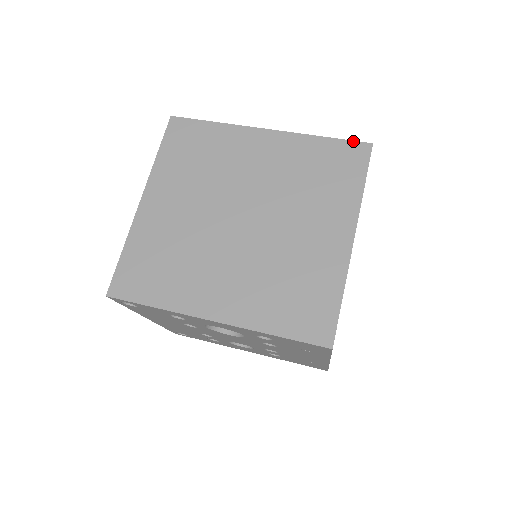
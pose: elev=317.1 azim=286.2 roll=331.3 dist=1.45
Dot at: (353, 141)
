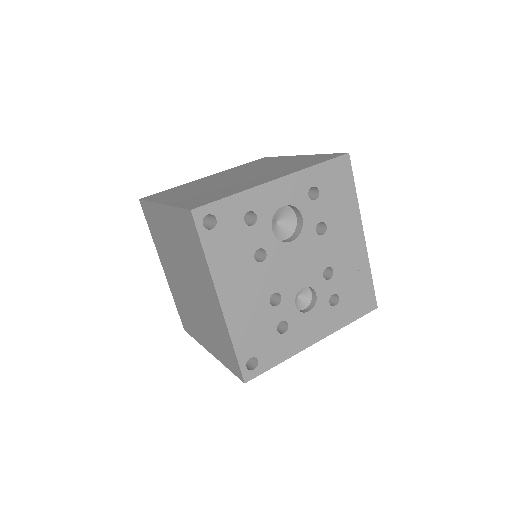
Dot at: (255, 160)
